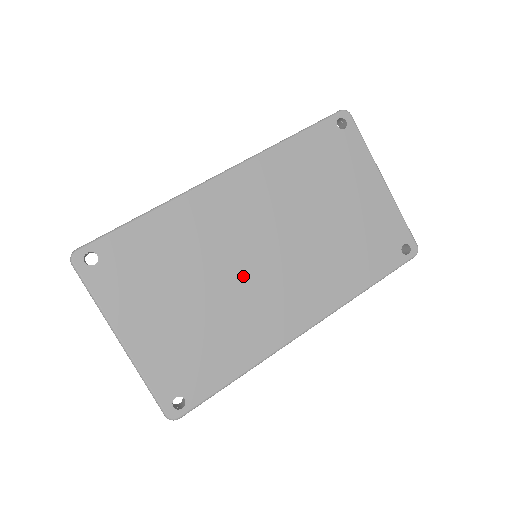
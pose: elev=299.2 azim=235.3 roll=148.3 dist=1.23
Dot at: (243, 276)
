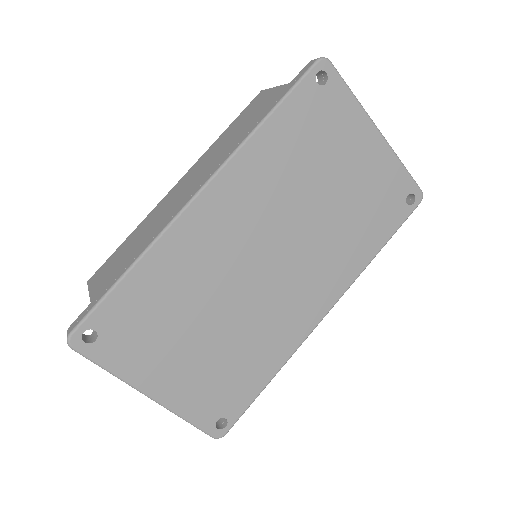
Dot at: (251, 291)
